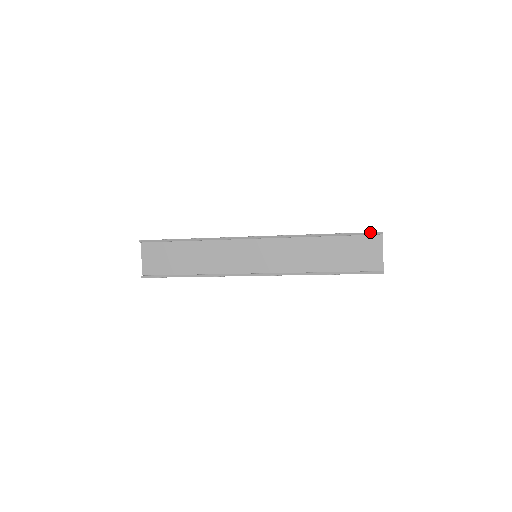
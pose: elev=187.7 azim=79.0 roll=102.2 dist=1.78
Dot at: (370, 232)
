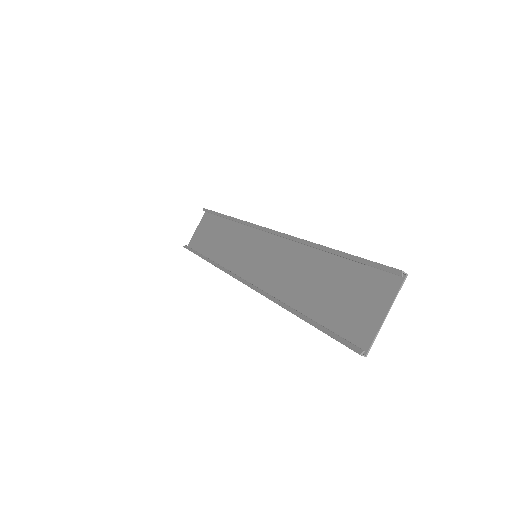
Dot at: occluded
